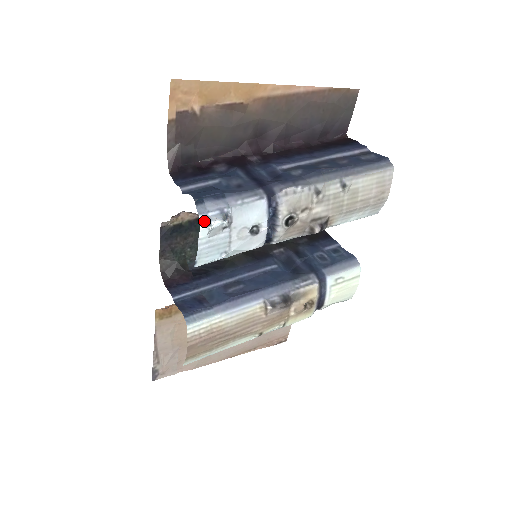
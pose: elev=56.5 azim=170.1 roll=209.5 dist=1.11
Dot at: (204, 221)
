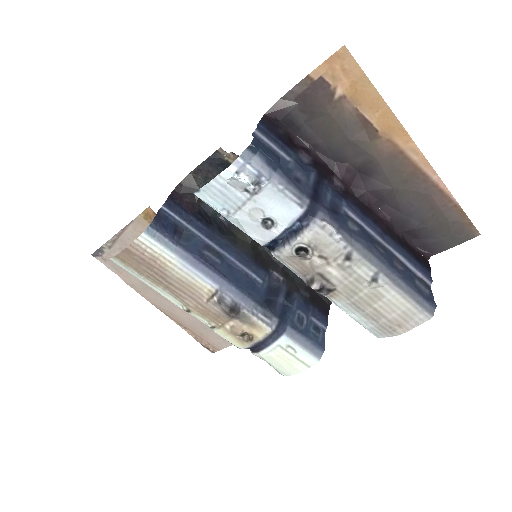
Dot at: (238, 165)
